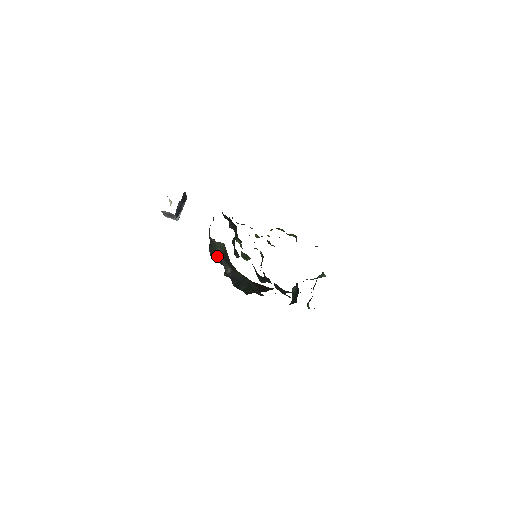
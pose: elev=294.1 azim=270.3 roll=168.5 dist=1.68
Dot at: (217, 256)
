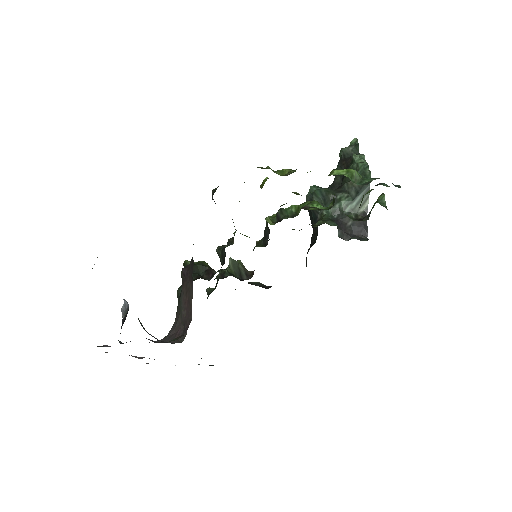
Dot at: occluded
